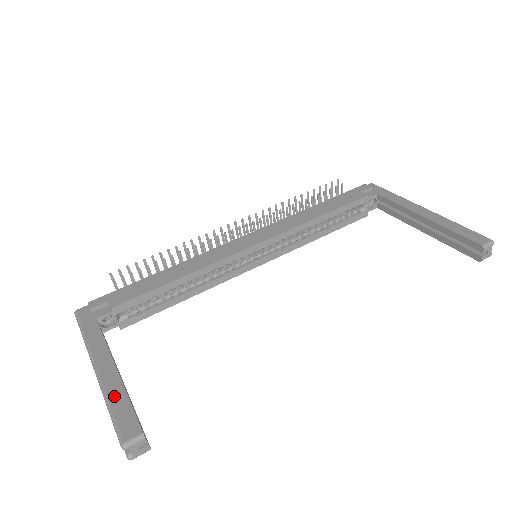
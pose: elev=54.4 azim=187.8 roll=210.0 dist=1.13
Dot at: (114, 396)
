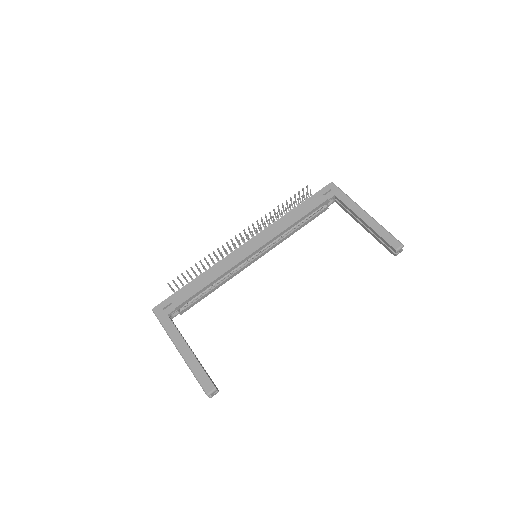
Dot at: (195, 368)
